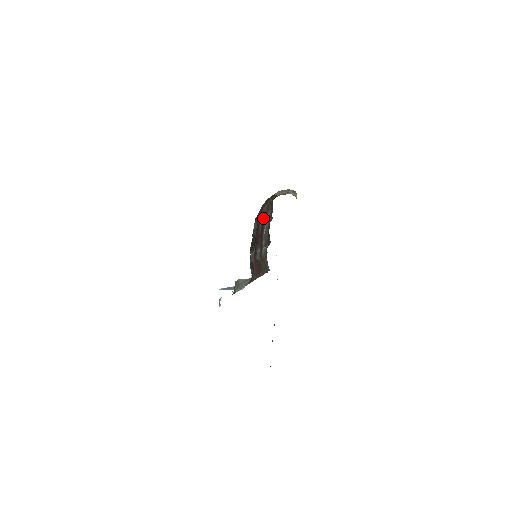
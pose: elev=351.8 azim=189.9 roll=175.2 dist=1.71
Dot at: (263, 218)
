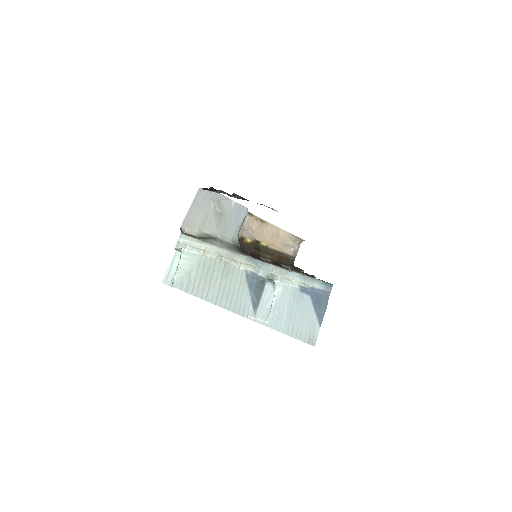
Dot at: (267, 259)
